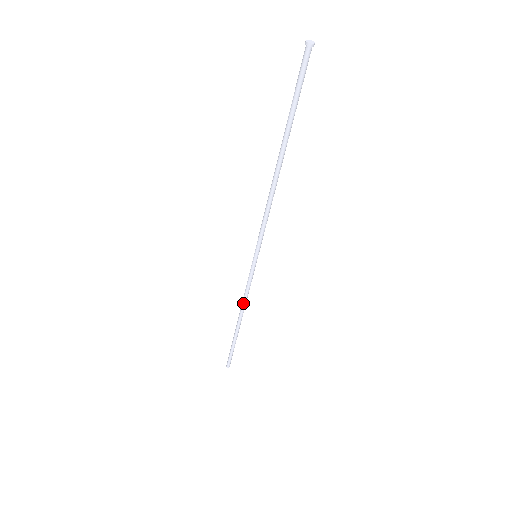
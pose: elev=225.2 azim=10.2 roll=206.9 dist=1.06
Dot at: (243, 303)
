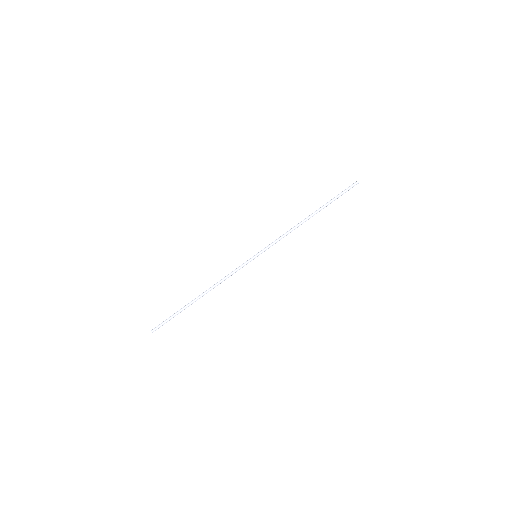
Dot at: (219, 281)
